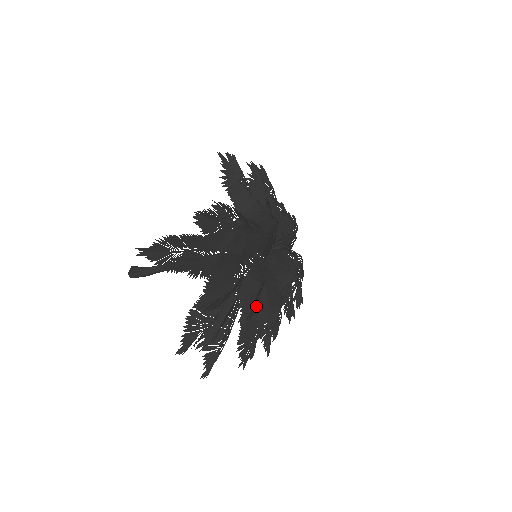
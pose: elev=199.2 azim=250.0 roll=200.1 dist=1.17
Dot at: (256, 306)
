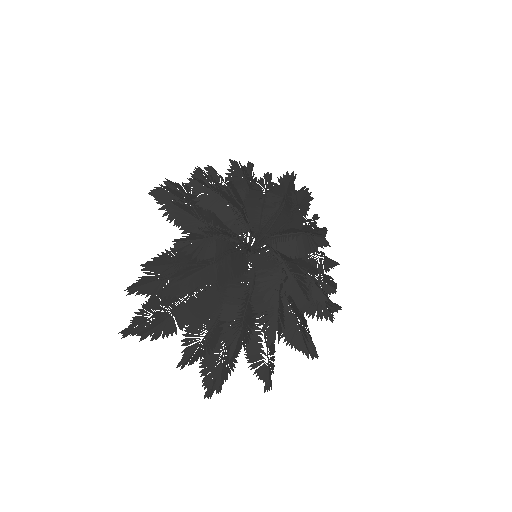
Dot at: occluded
